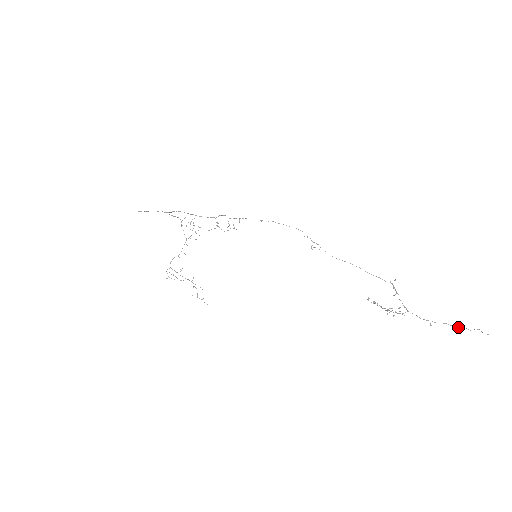
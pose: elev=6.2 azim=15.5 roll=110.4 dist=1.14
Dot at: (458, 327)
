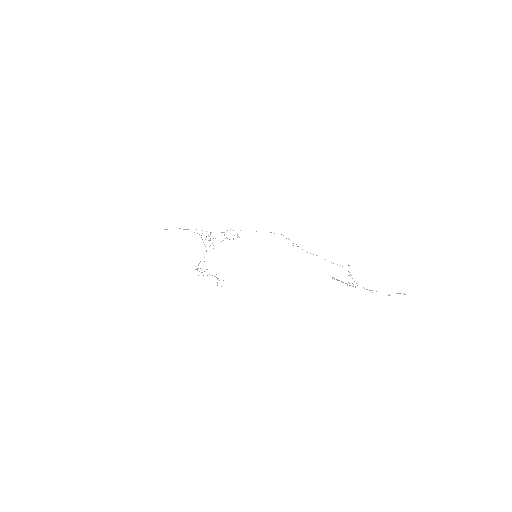
Dot at: occluded
